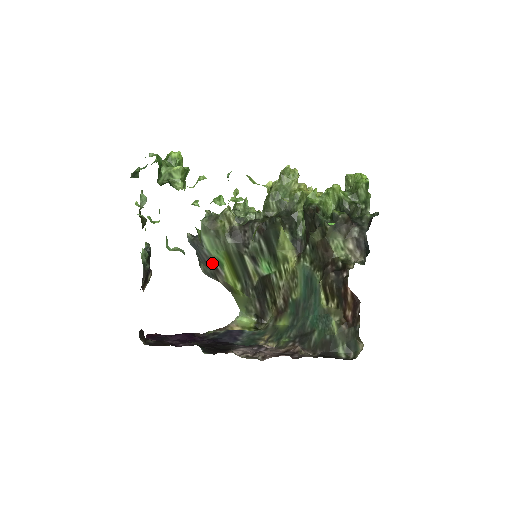
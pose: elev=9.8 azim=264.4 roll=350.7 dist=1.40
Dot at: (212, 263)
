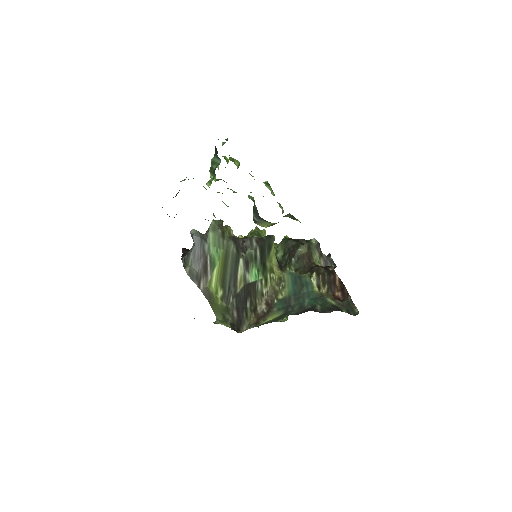
Dot at: (205, 262)
